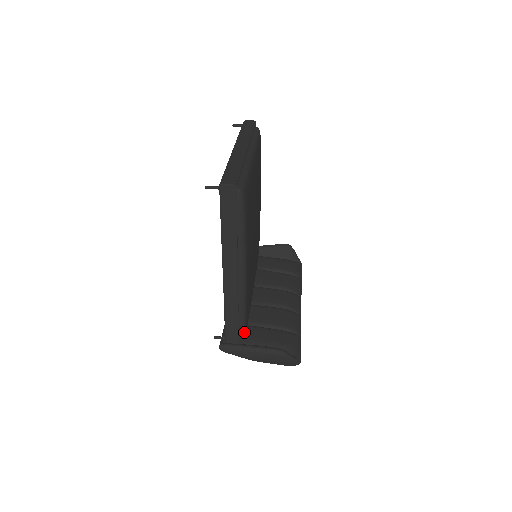
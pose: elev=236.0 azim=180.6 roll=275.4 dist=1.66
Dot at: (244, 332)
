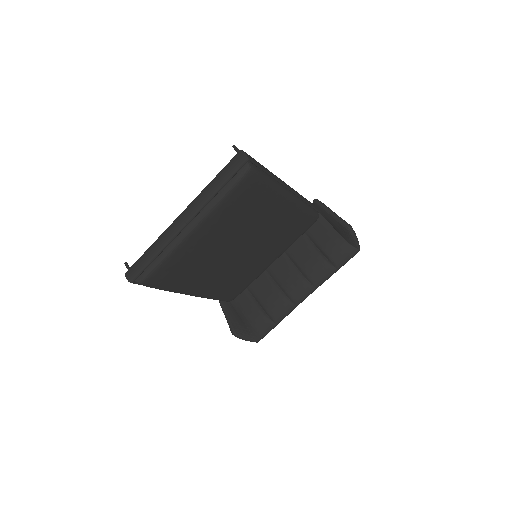
Dot at: (227, 301)
